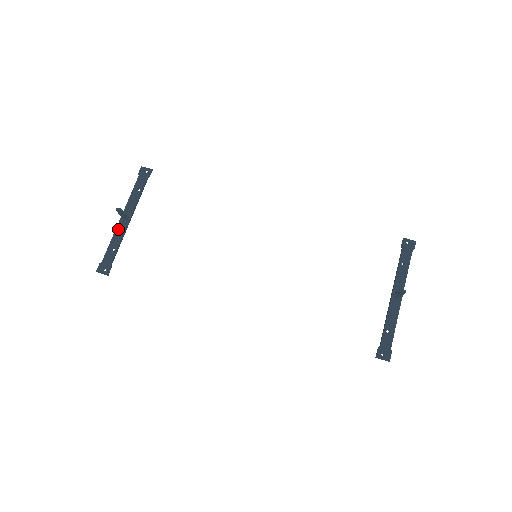
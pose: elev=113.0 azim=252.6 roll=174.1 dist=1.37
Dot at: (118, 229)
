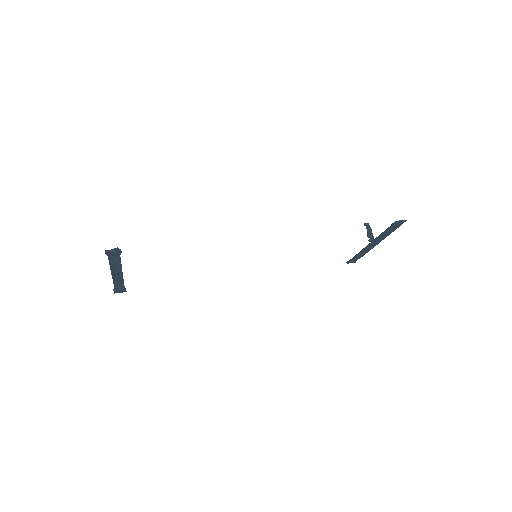
Dot at: (113, 268)
